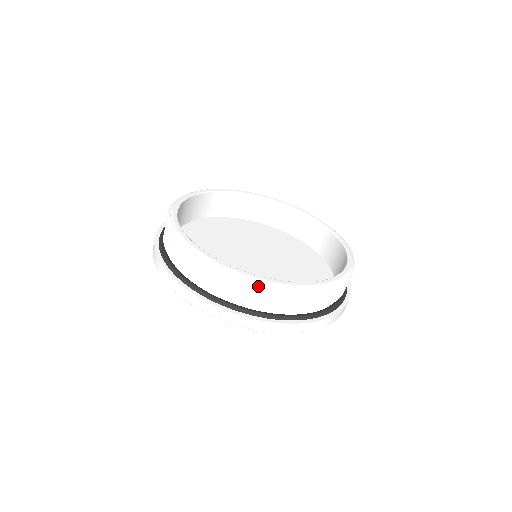
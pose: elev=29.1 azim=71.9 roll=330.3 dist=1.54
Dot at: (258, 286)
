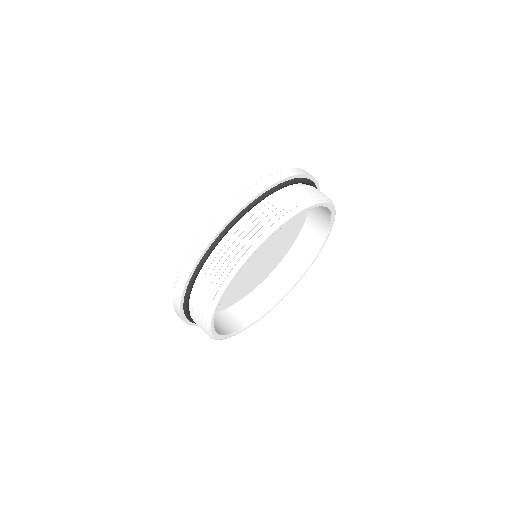
Dot at: occluded
